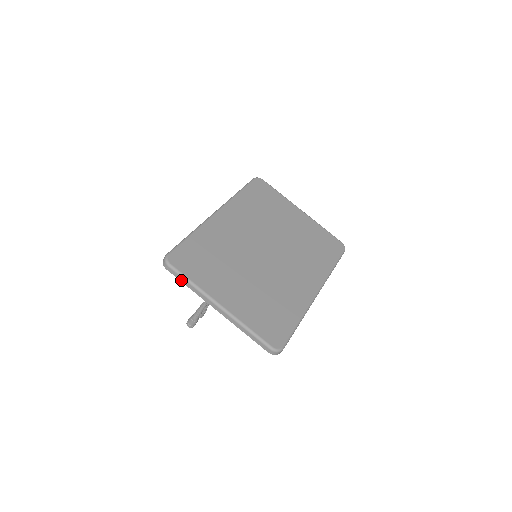
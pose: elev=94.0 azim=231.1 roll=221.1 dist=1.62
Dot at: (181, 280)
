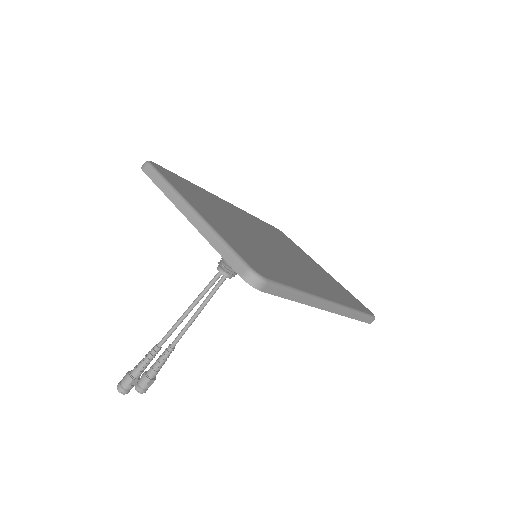
Dot at: (155, 180)
